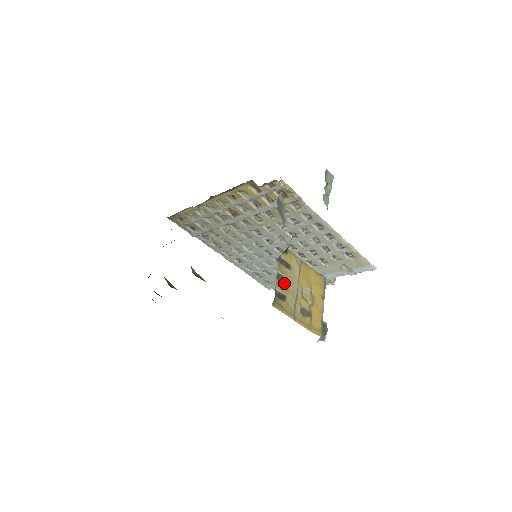
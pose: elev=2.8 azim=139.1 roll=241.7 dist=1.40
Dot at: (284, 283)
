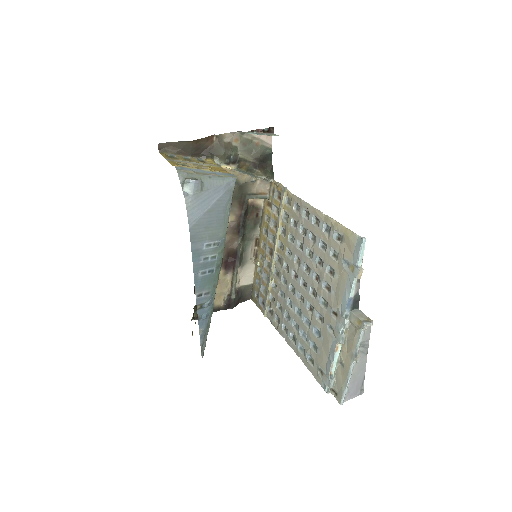
Dot at: (187, 160)
